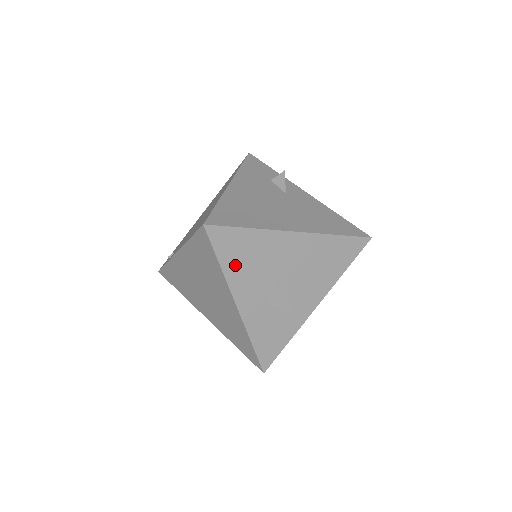
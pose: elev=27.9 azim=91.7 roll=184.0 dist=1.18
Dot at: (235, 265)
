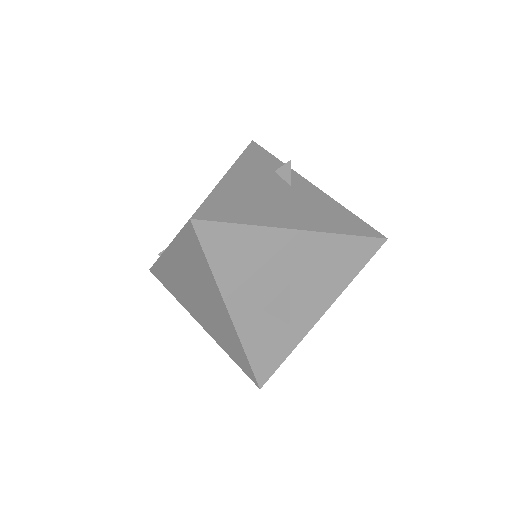
Dot at: (227, 267)
